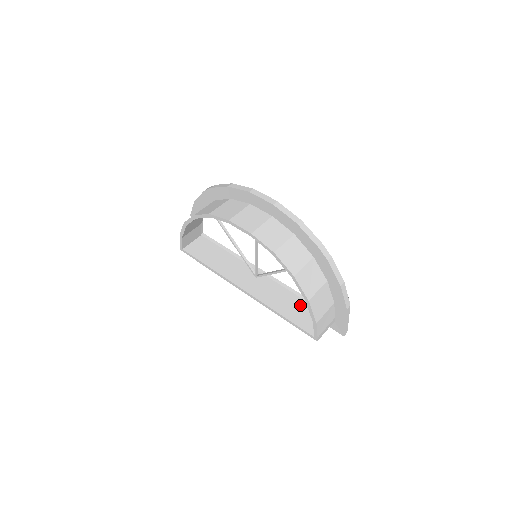
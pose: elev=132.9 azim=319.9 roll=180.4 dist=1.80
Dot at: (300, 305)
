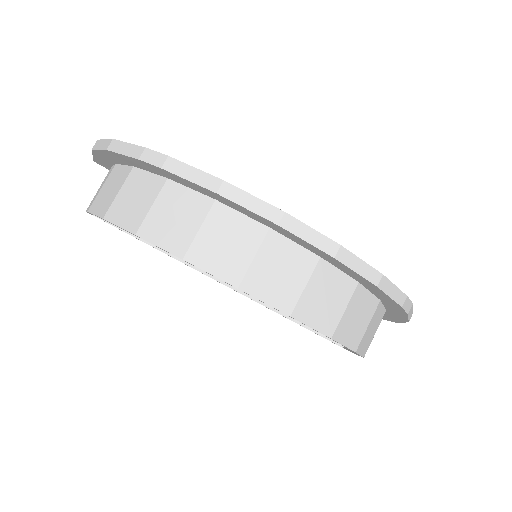
Dot at: occluded
